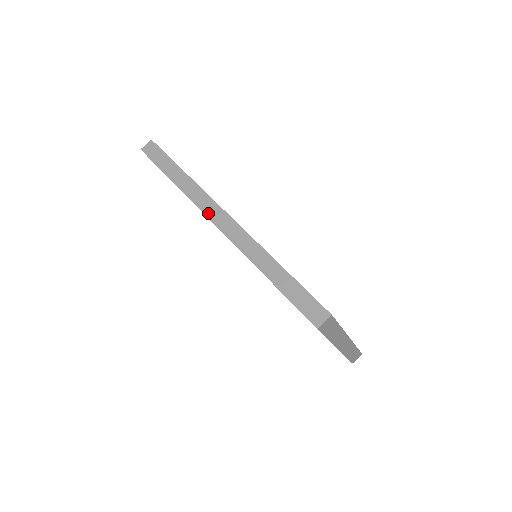
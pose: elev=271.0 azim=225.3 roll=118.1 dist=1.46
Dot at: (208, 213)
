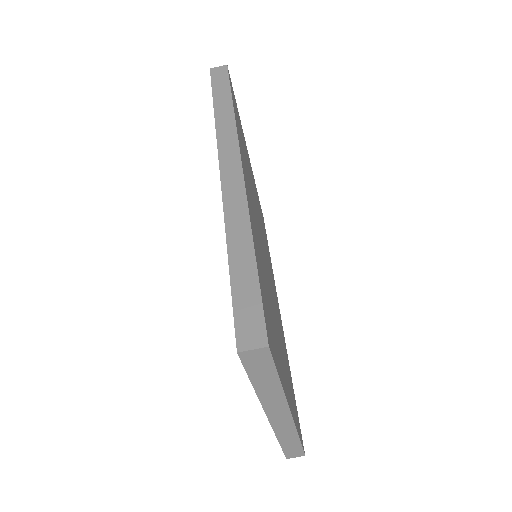
Dot at: (223, 155)
